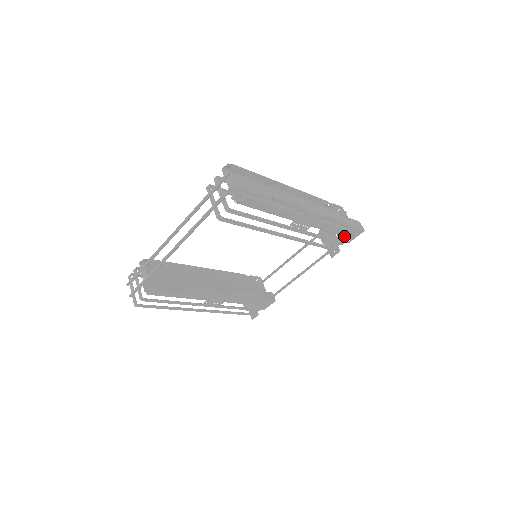
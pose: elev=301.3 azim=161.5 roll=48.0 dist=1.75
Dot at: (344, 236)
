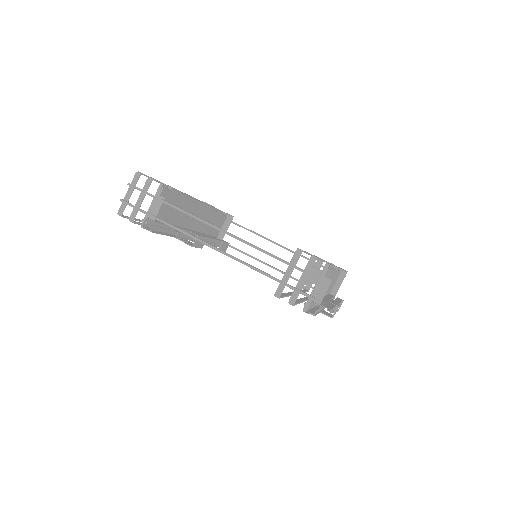
Dot at: occluded
